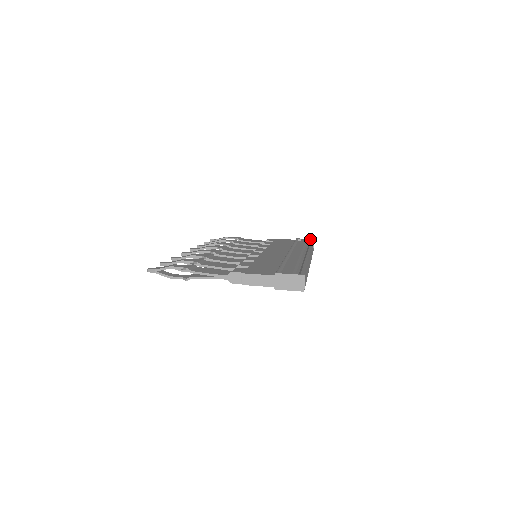
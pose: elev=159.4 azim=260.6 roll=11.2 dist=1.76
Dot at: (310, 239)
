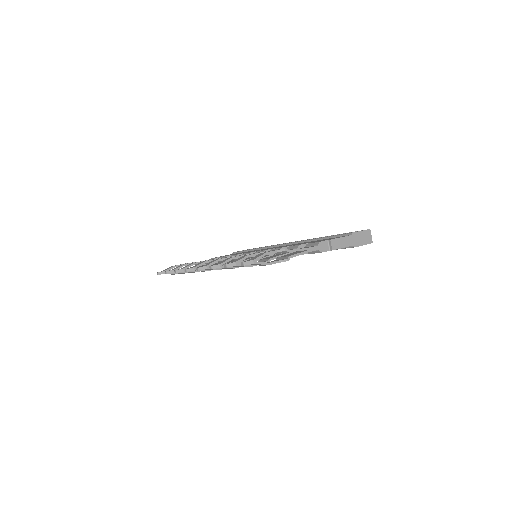
Dot at: occluded
